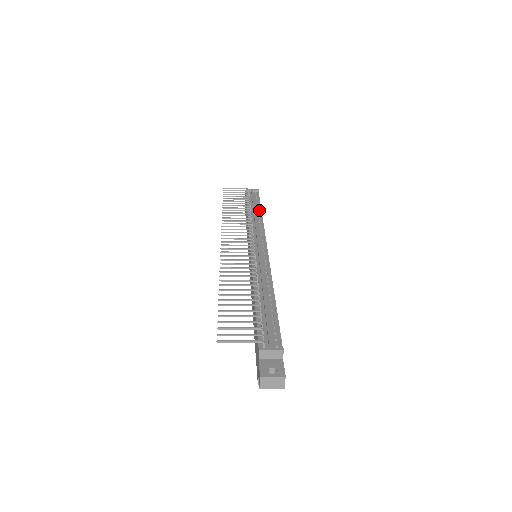
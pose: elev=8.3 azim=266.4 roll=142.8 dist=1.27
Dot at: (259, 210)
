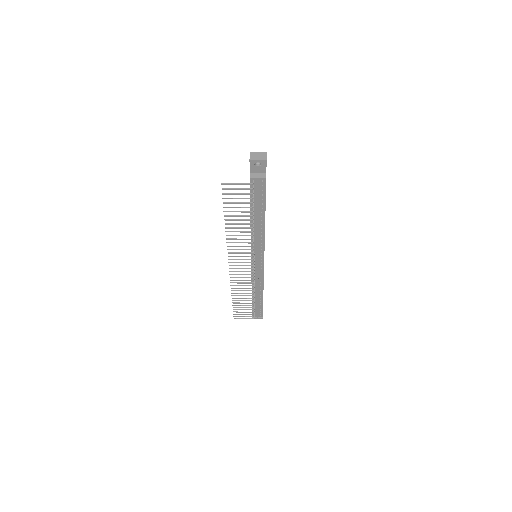
Dot at: (263, 218)
